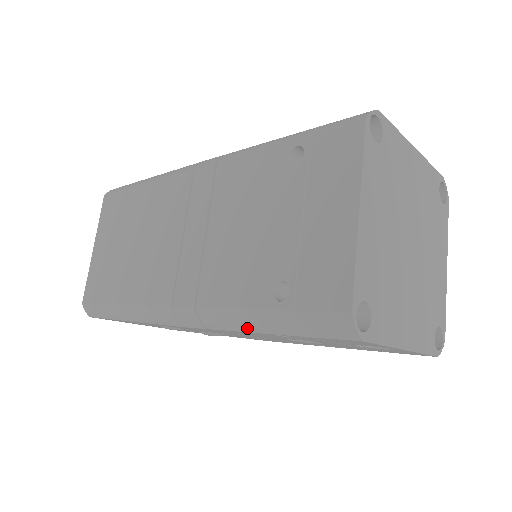
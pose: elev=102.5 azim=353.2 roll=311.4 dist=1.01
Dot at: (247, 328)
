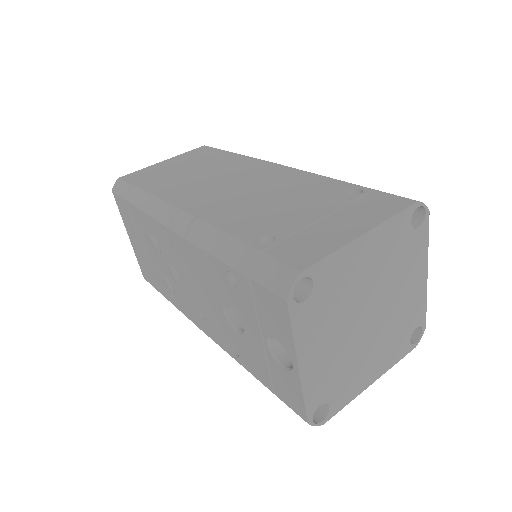
Dot at: (215, 250)
